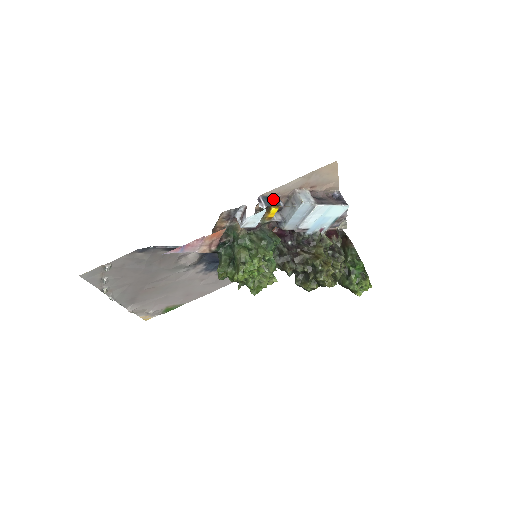
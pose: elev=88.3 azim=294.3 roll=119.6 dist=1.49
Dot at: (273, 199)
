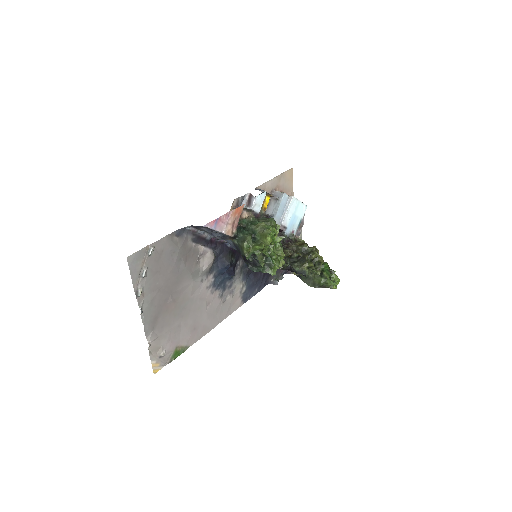
Dot at: occluded
